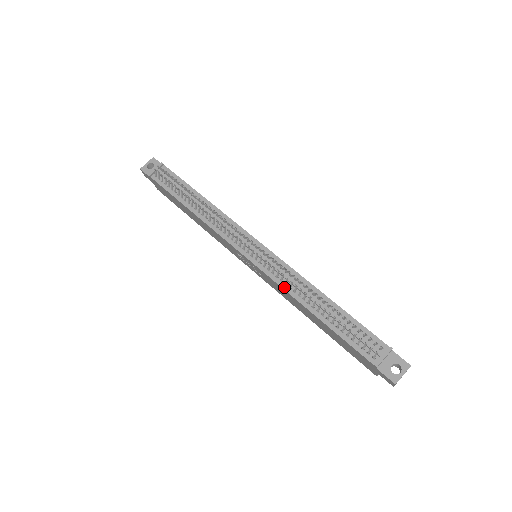
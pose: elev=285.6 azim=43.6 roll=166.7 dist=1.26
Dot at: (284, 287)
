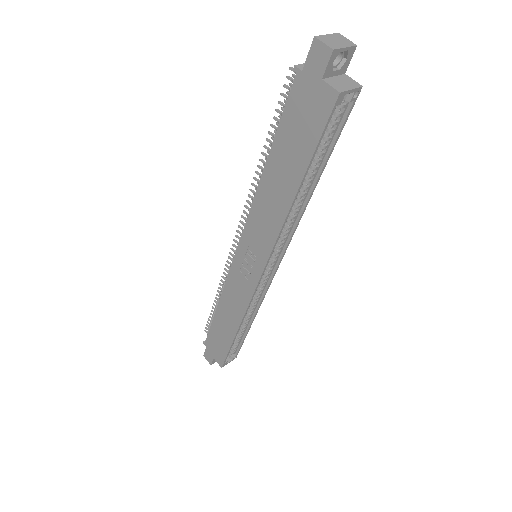
Dot at: (252, 206)
